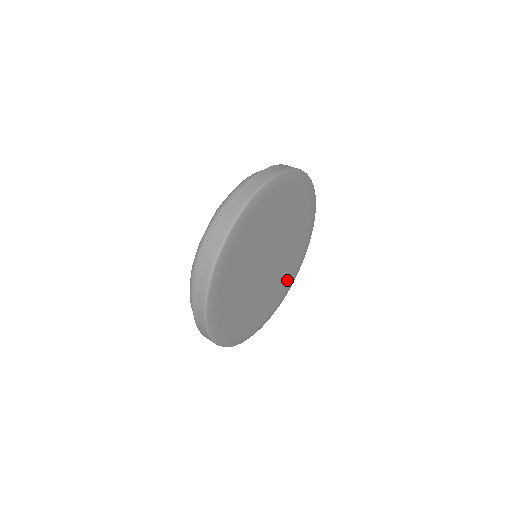
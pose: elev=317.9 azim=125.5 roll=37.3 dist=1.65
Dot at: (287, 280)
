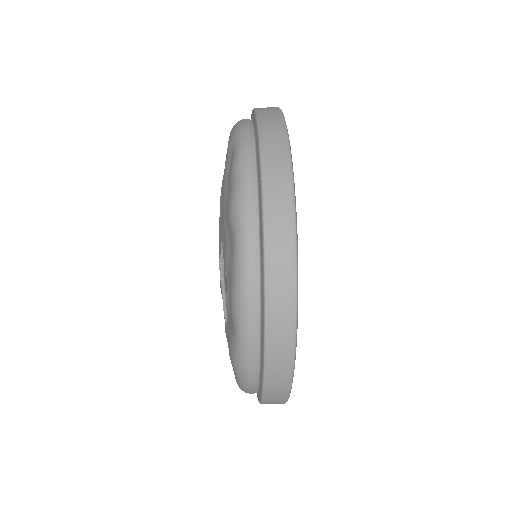
Dot at: occluded
